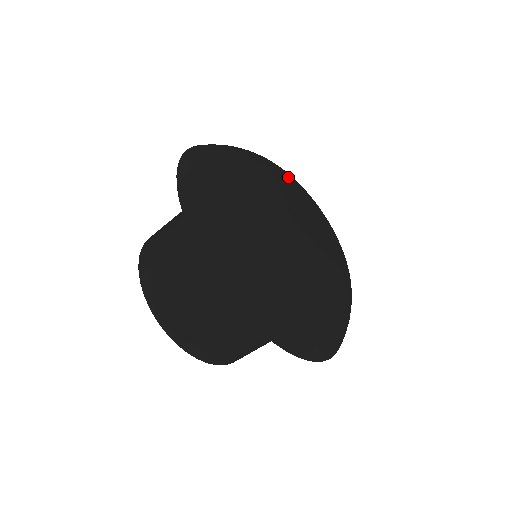
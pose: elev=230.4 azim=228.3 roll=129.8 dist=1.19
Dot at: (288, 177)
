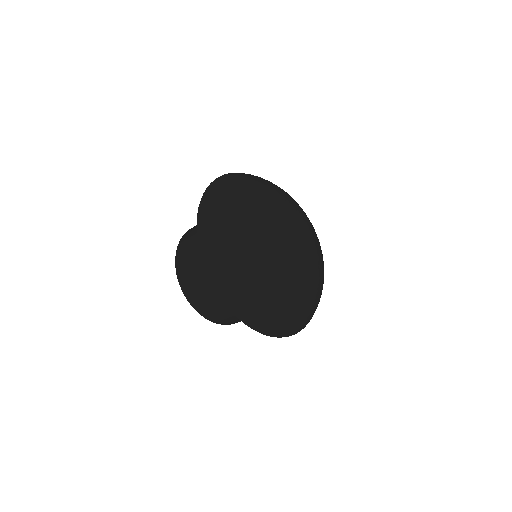
Dot at: (277, 205)
